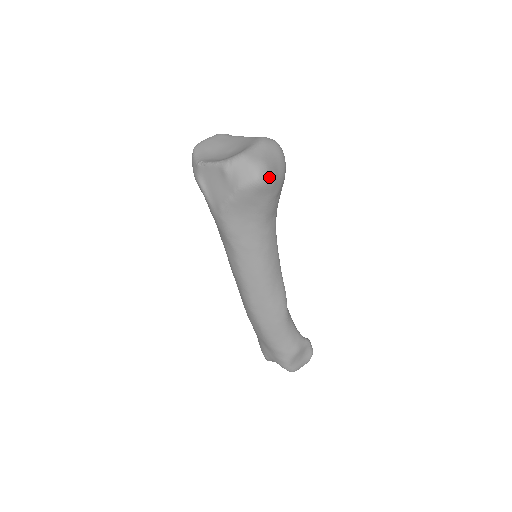
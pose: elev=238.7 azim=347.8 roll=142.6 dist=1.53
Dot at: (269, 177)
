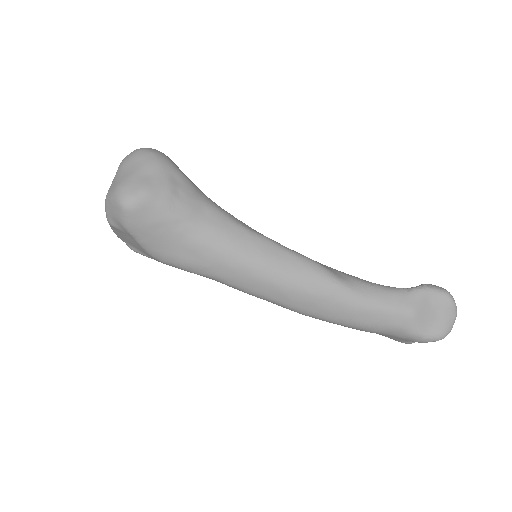
Dot at: (133, 192)
